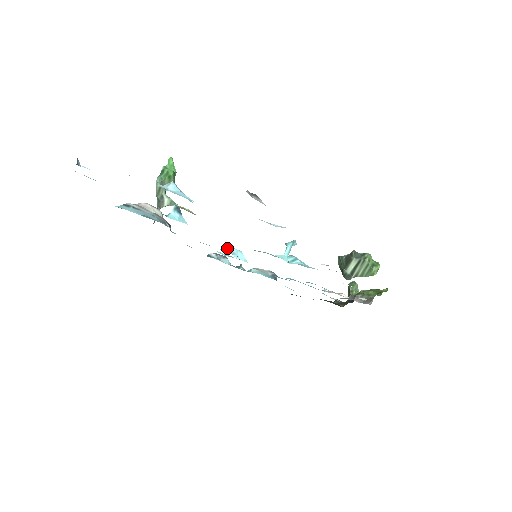
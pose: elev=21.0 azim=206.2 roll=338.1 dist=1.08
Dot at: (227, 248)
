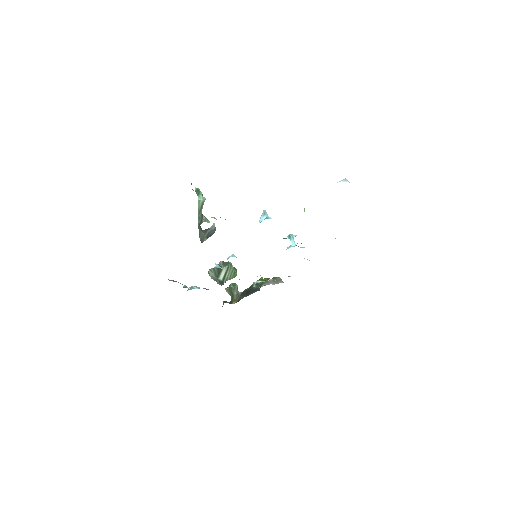
Dot at: (234, 255)
